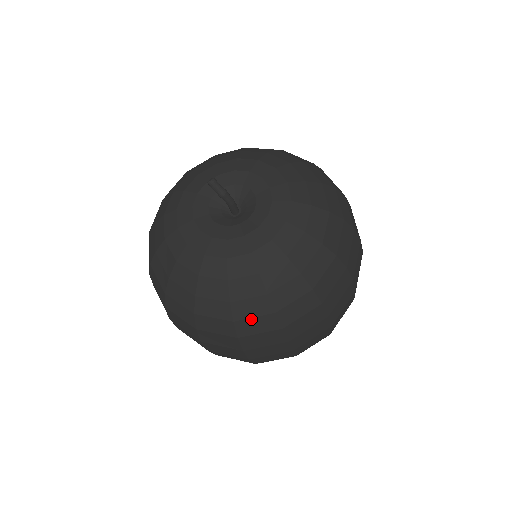
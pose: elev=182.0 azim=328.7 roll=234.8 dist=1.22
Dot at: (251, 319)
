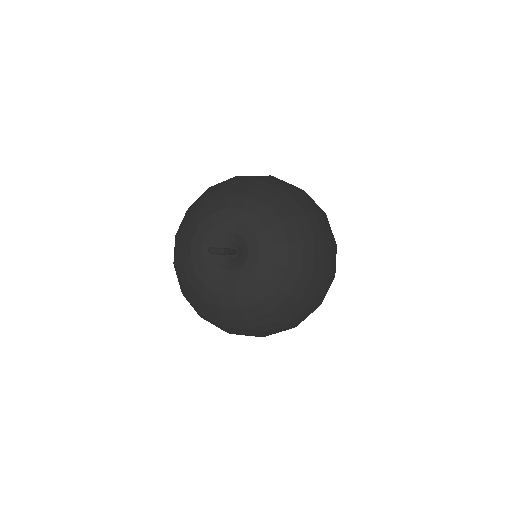
Dot at: (287, 313)
